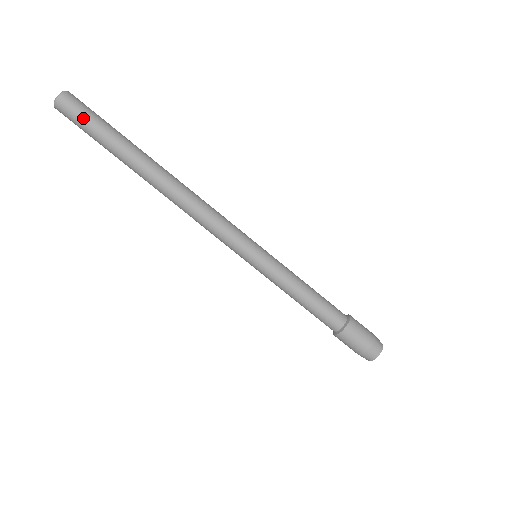
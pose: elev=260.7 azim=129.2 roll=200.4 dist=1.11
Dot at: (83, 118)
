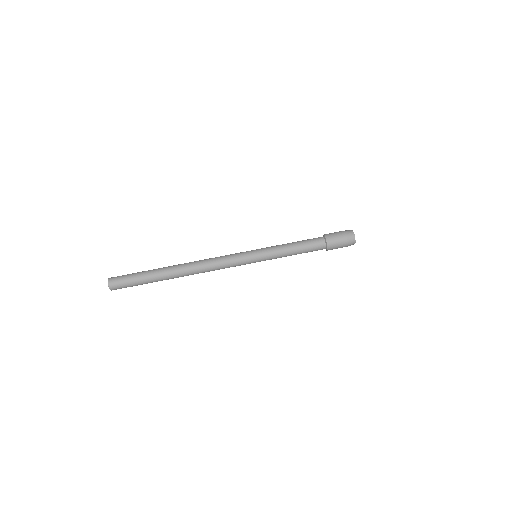
Dot at: (126, 280)
